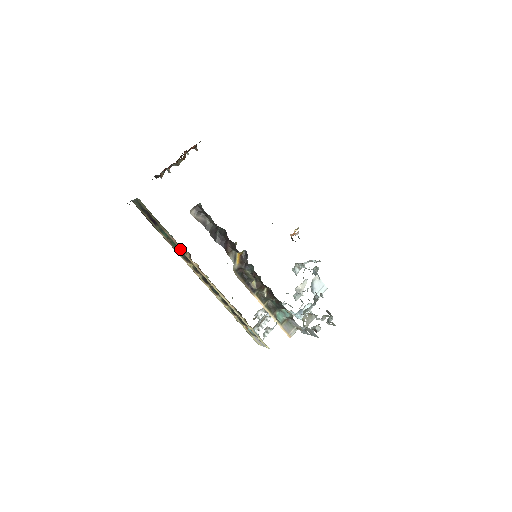
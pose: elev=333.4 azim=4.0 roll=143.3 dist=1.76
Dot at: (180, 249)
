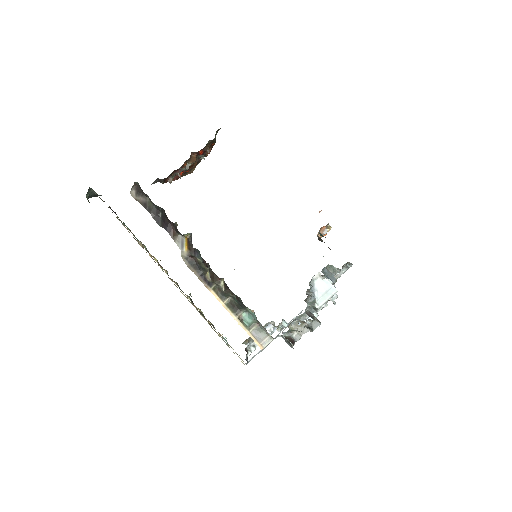
Dot at: (135, 239)
